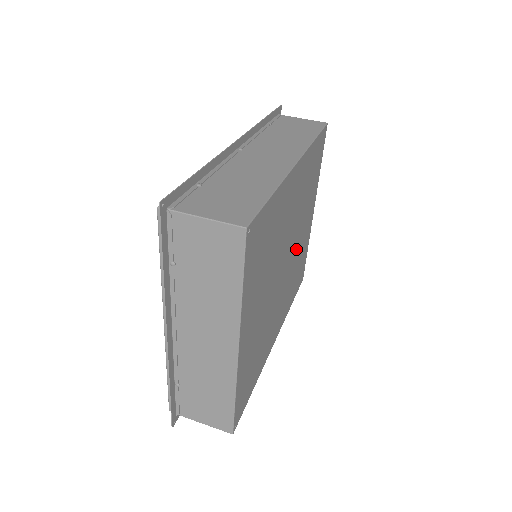
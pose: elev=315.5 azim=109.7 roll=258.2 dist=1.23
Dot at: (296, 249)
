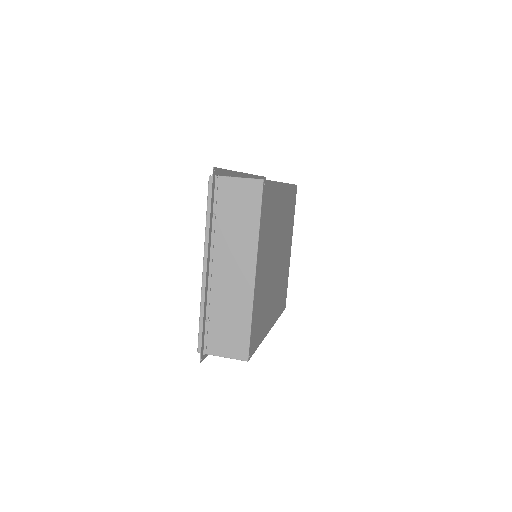
Dot at: (282, 262)
